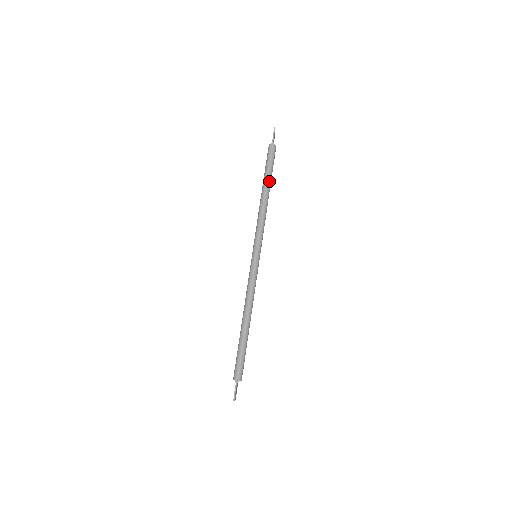
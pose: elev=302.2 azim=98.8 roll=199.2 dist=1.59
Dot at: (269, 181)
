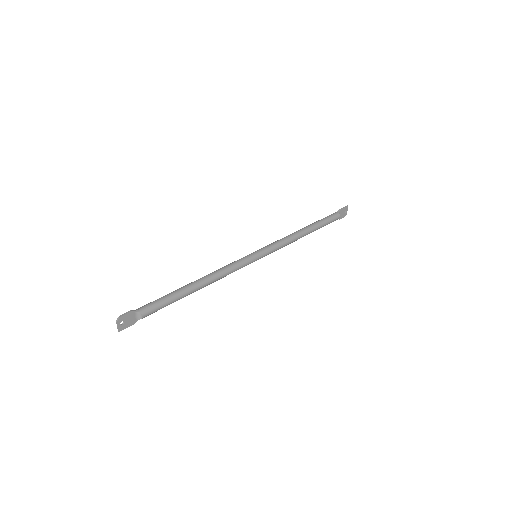
Dot at: (314, 226)
